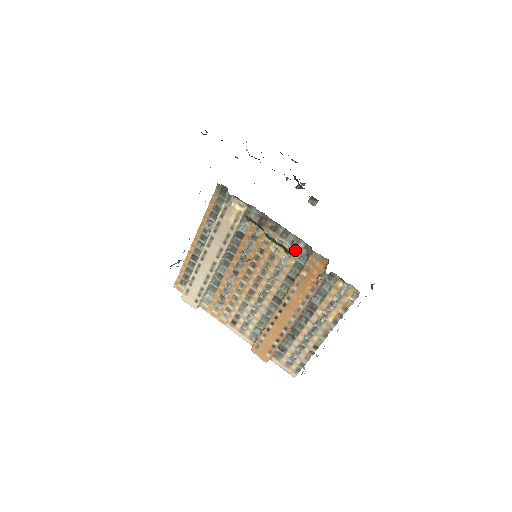
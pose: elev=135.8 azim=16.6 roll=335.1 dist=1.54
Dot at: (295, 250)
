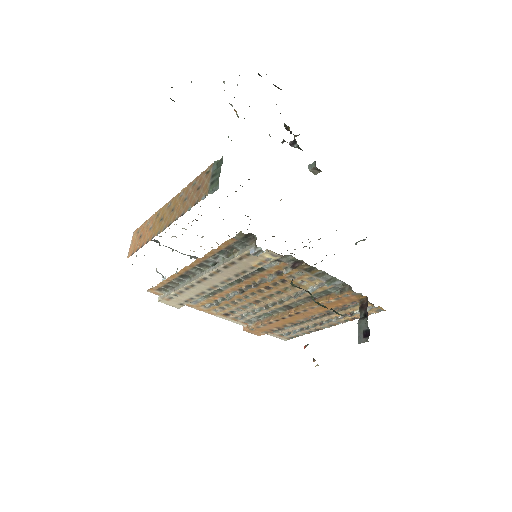
Dot at: (329, 285)
